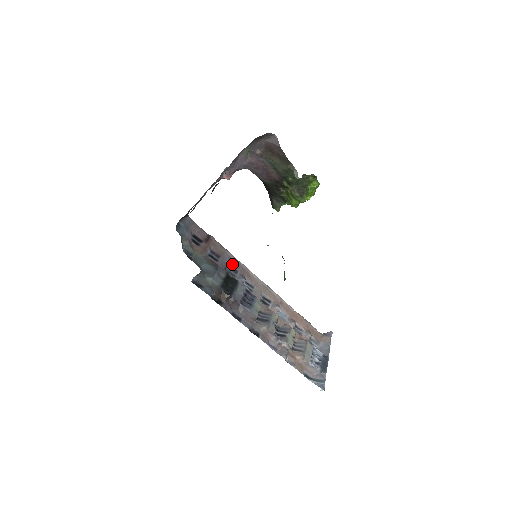
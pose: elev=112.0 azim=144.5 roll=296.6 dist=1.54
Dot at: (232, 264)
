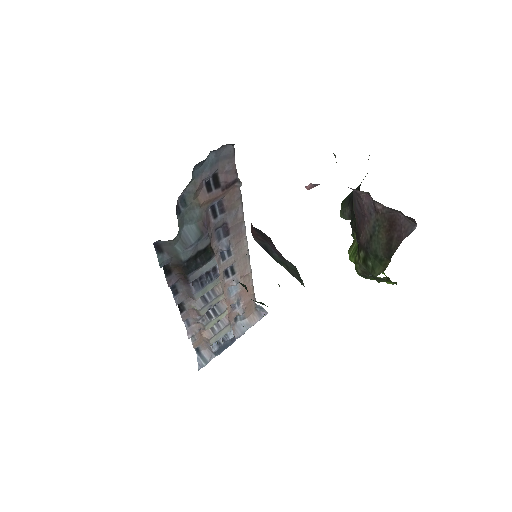
Dot at: (231, 225)
